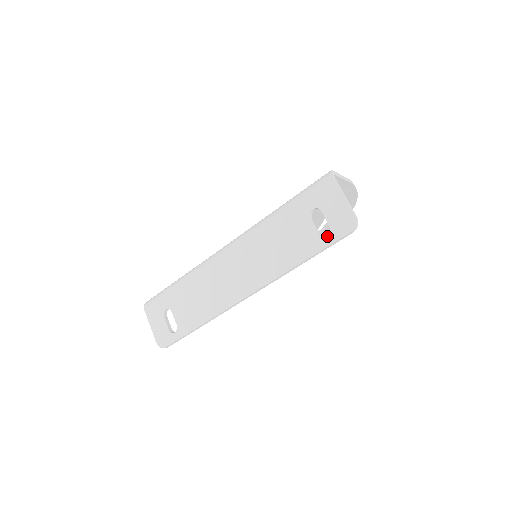
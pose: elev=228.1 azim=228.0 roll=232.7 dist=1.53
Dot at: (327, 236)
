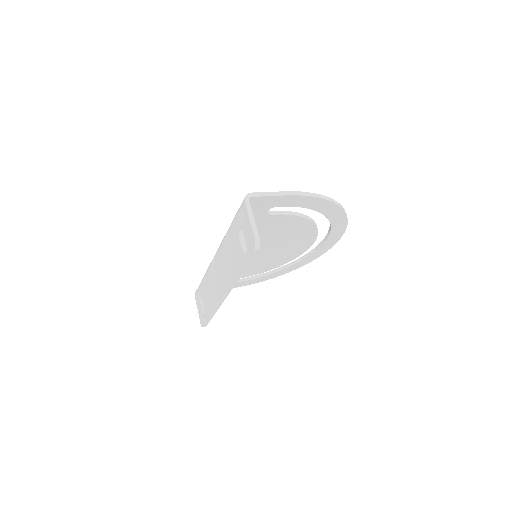
Dot at: (246, 253)
